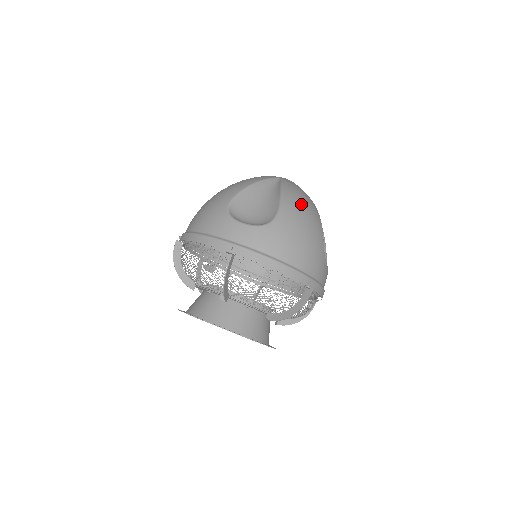
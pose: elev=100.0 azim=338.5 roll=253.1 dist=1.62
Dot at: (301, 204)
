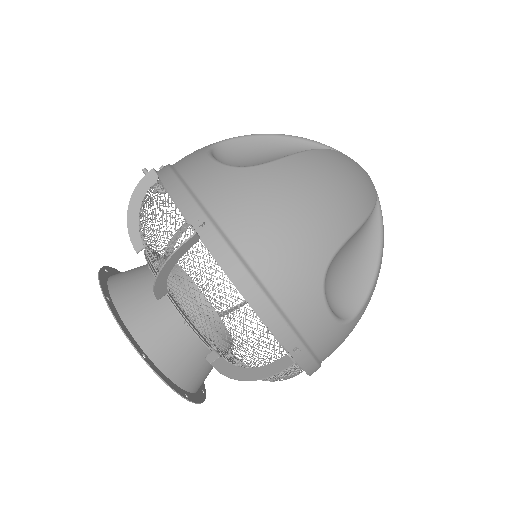
Dot at: occluded
